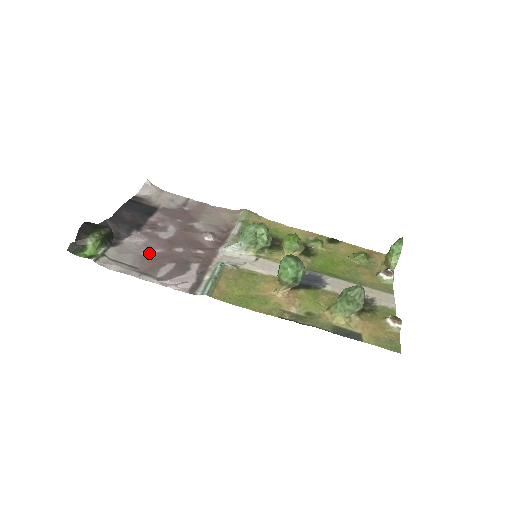
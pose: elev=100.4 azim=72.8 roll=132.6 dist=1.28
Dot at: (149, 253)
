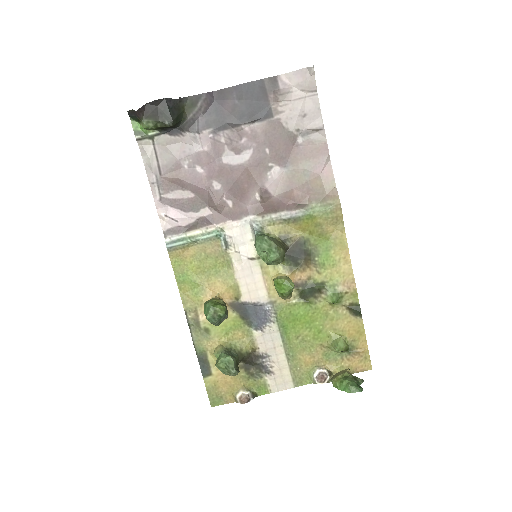
Dot at: (189, 166)
